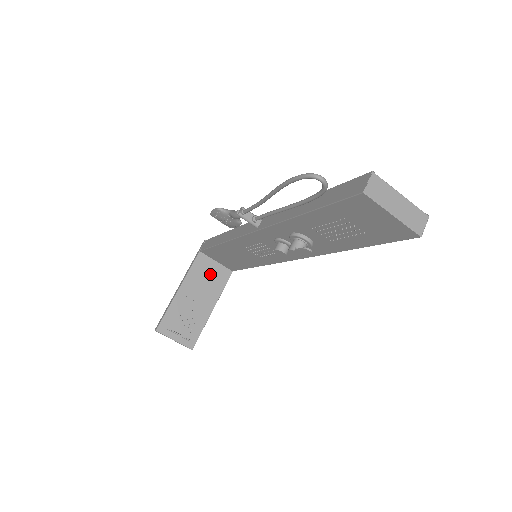
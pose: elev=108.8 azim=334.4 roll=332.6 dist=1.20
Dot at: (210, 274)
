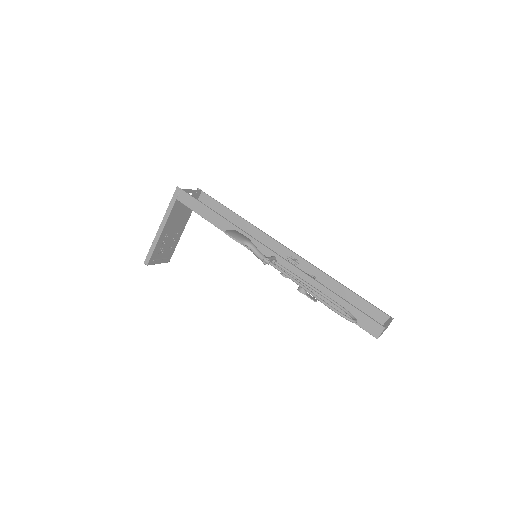
Dot at: (182, 211)
